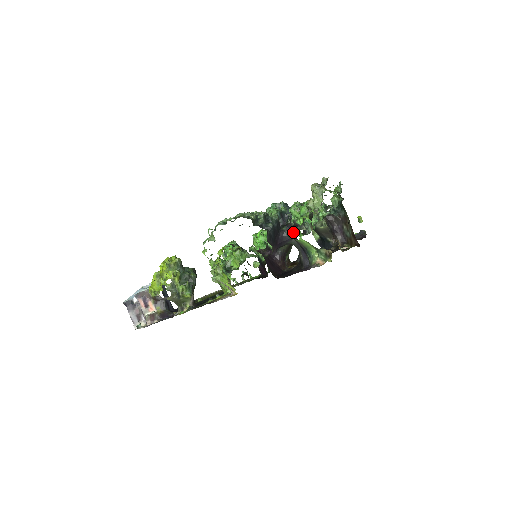
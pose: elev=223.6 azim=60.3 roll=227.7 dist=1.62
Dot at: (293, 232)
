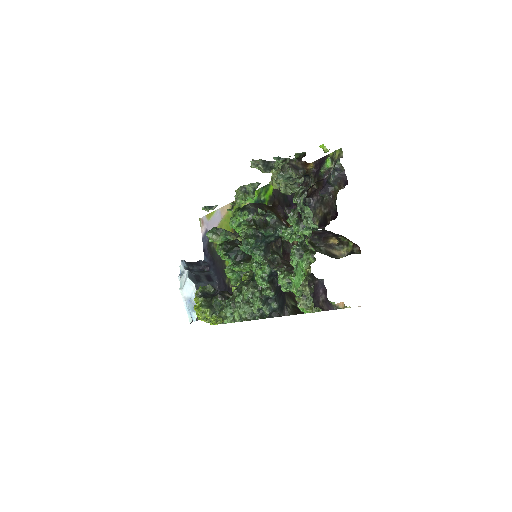
Dot at: occluded
